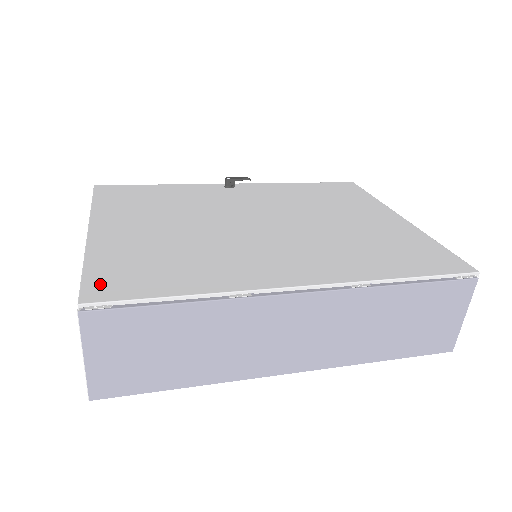
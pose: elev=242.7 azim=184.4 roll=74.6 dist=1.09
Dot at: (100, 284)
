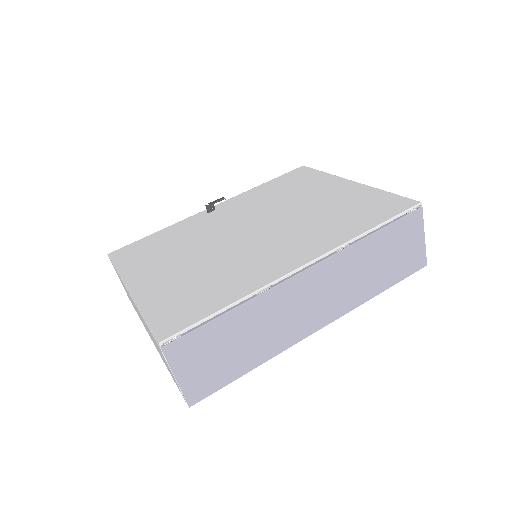
Dot at: (164, 324)
